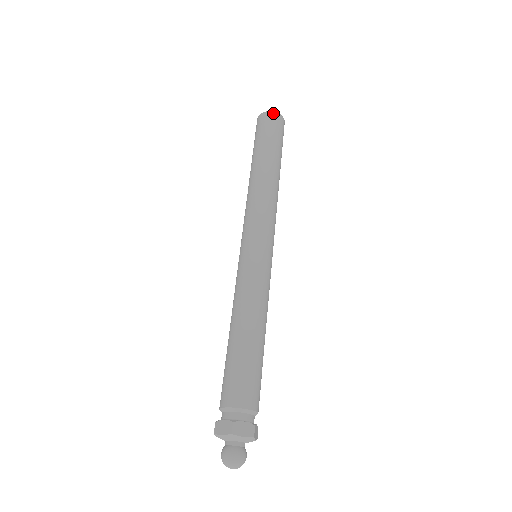
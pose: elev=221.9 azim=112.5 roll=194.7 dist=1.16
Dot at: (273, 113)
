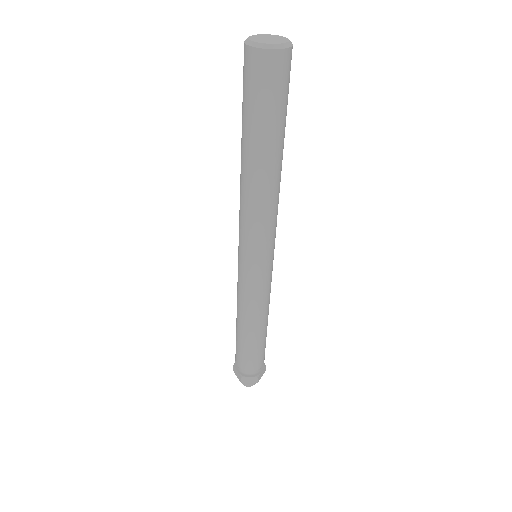
Dot at: (263, 53)
